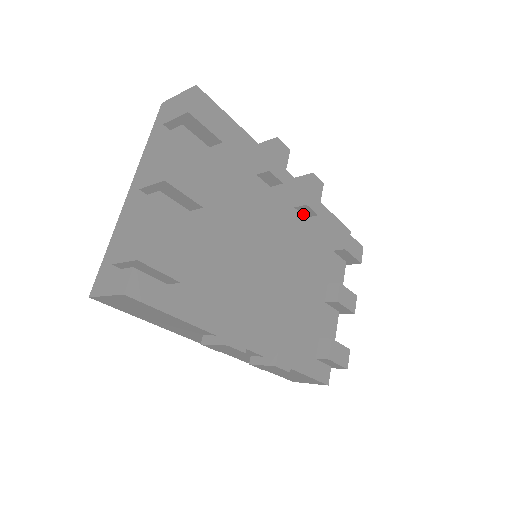
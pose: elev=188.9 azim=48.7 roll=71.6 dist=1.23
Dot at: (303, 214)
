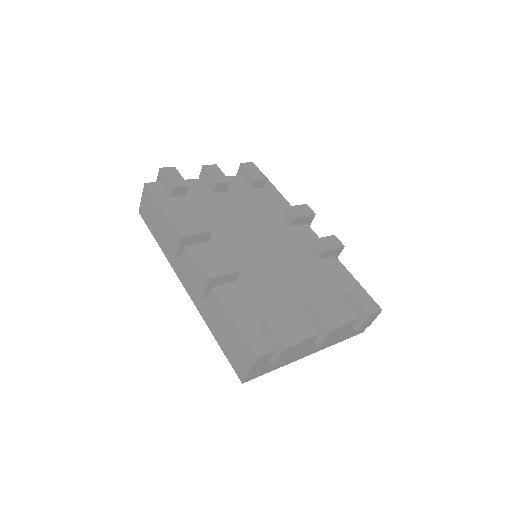
Dot at: (315, 256)
